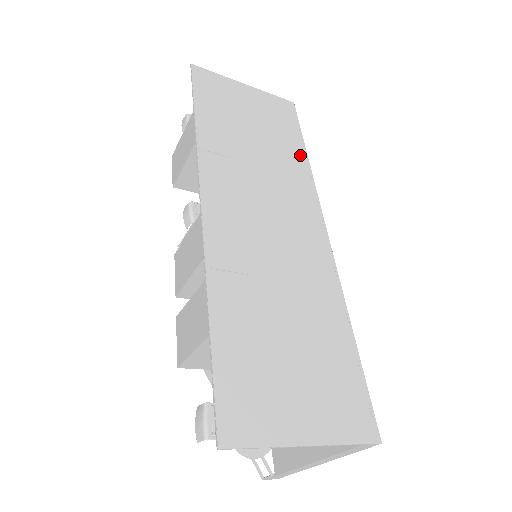
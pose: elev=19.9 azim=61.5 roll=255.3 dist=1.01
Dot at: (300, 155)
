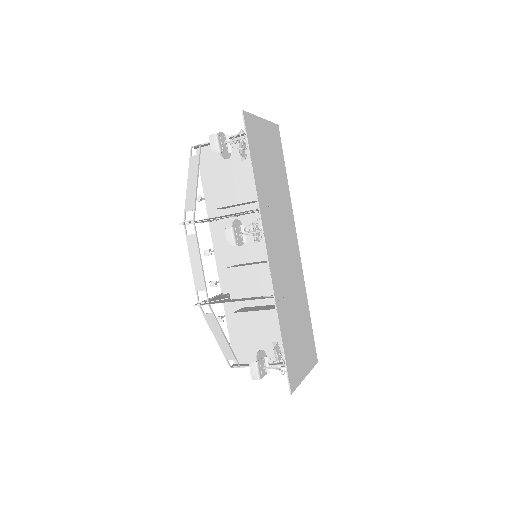
Dot at: (286, 183)
